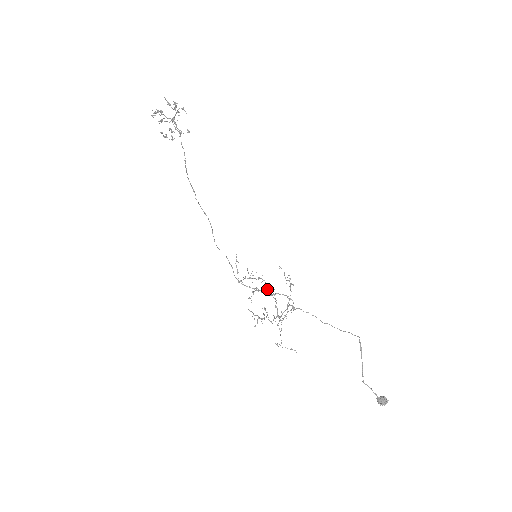
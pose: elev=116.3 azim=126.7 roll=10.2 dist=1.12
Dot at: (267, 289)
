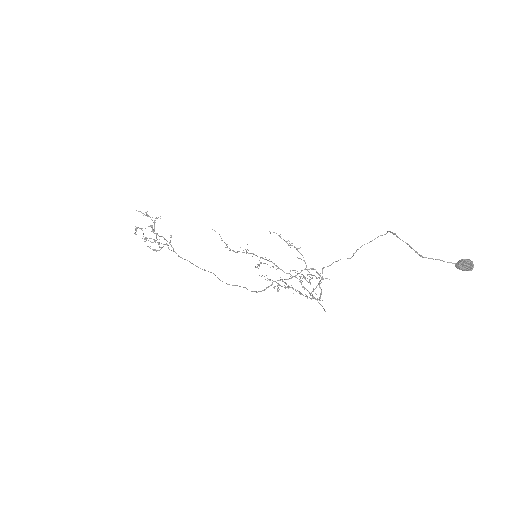
Dot at: (278, 267)
